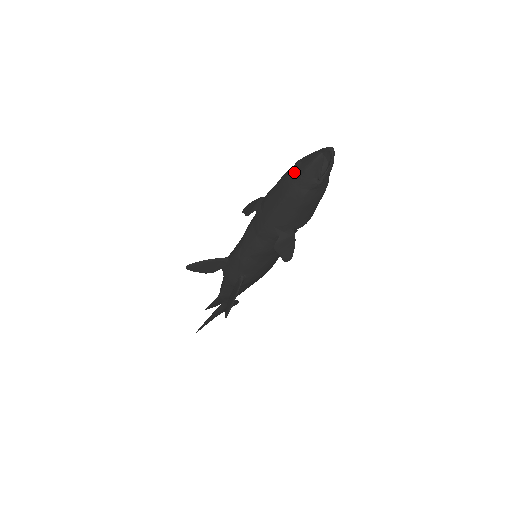
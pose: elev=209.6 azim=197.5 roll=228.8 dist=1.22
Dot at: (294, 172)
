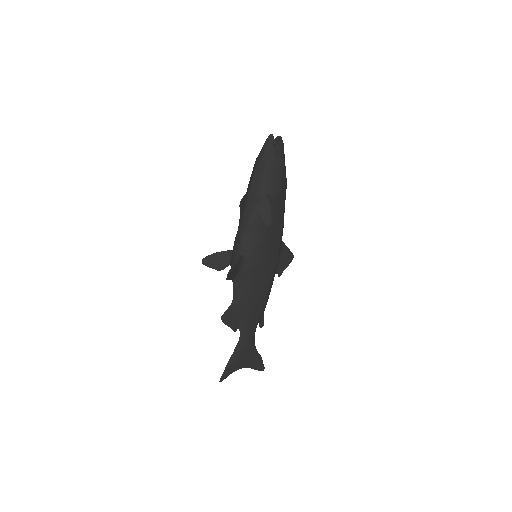
Dot at: (259, 153)
